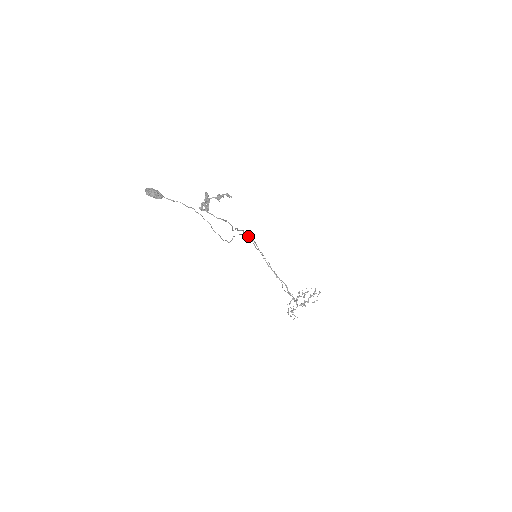
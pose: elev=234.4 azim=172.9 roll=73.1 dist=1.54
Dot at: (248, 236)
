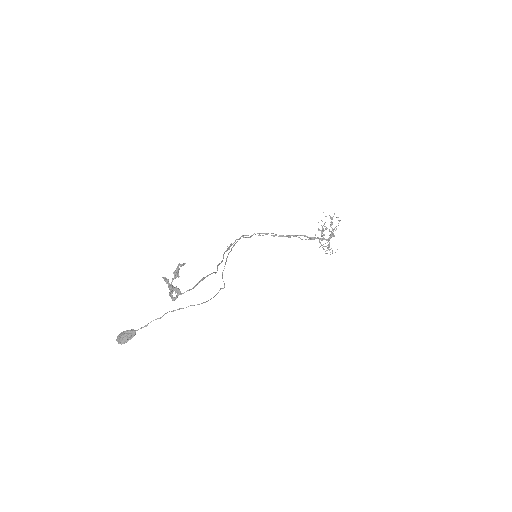
Dot at: (233, 243)
